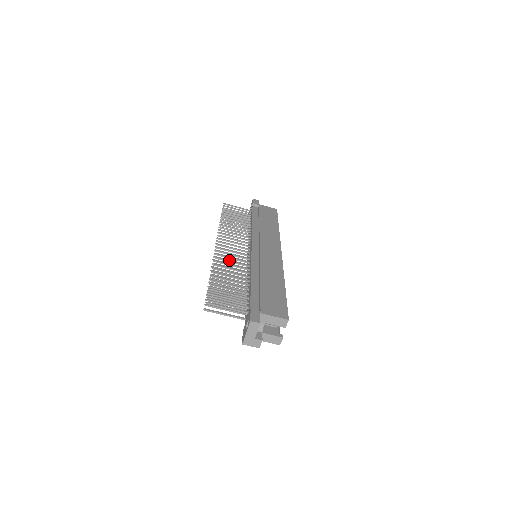
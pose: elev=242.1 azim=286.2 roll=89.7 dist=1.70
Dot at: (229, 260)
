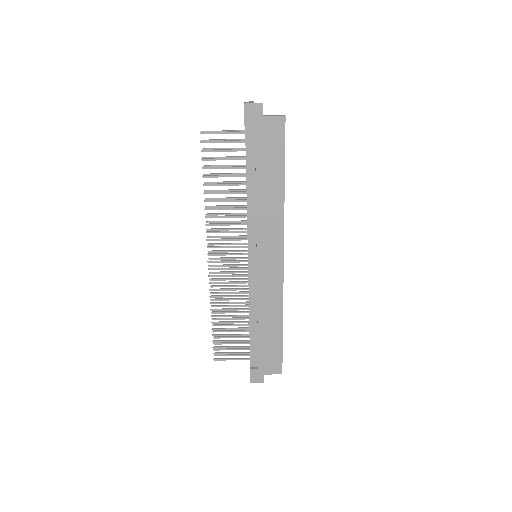
Dot at: (223, 222)
